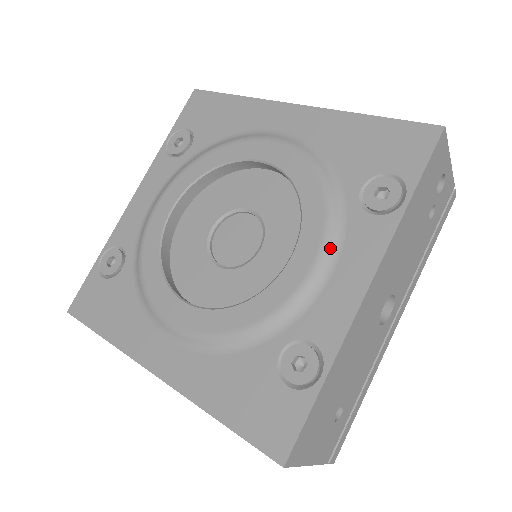
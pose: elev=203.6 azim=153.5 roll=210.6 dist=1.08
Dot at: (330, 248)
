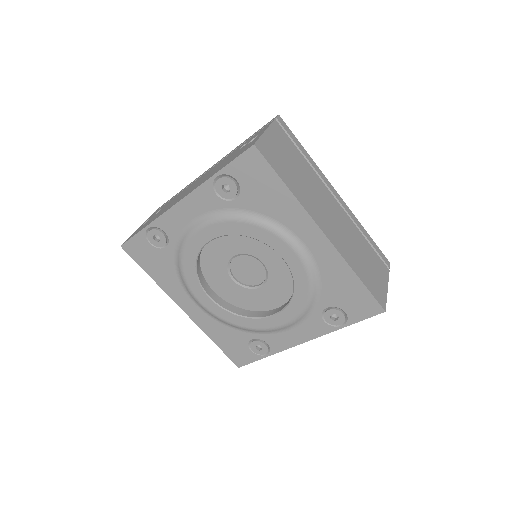
Dot at: (296, 322)
